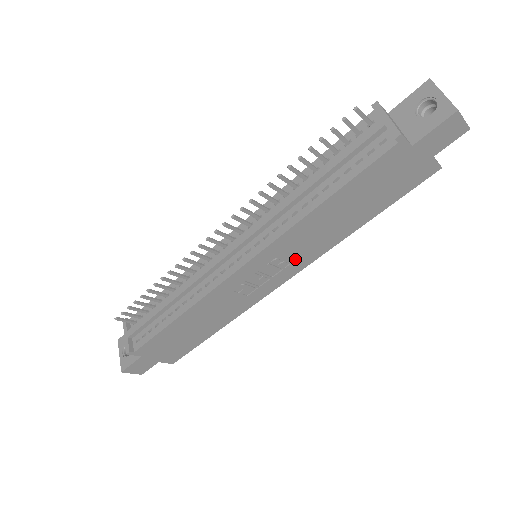
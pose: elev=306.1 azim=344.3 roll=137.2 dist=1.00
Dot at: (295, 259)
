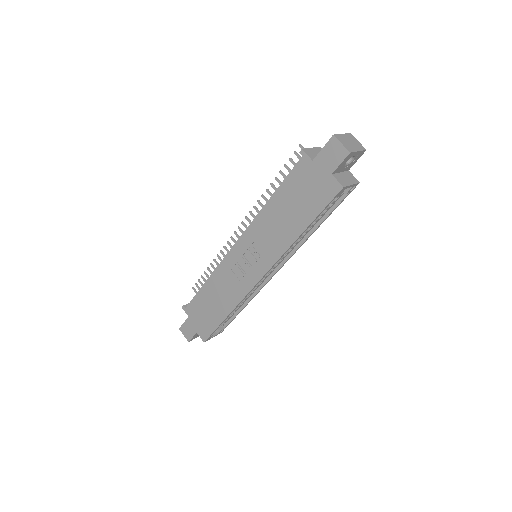
Dot at: (264, 253)
